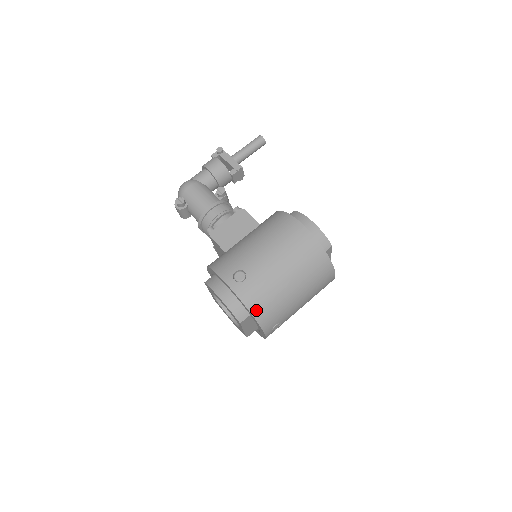
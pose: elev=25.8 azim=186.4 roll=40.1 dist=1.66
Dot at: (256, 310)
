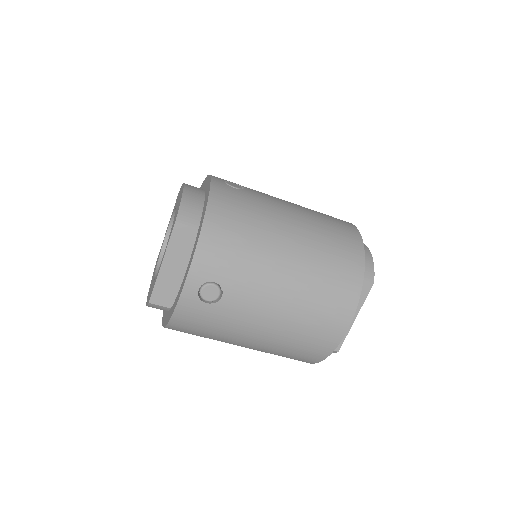
Dot at: (216, 217)
